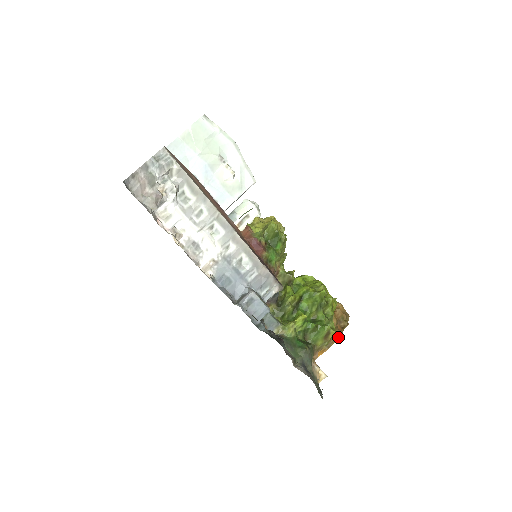
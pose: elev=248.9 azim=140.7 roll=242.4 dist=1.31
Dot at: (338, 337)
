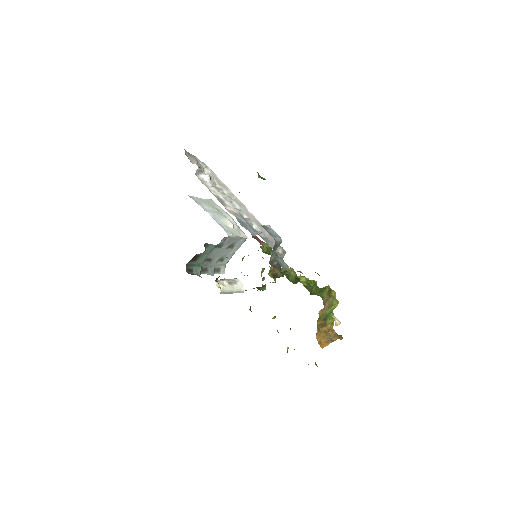
Dot at: (337, 336)
